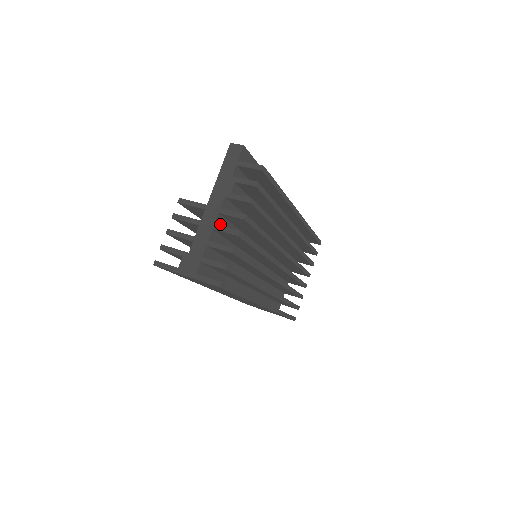
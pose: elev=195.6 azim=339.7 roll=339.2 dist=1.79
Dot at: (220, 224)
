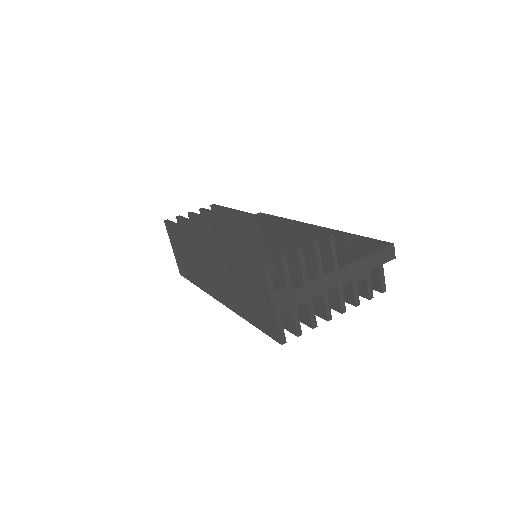
Dot at: occluded
